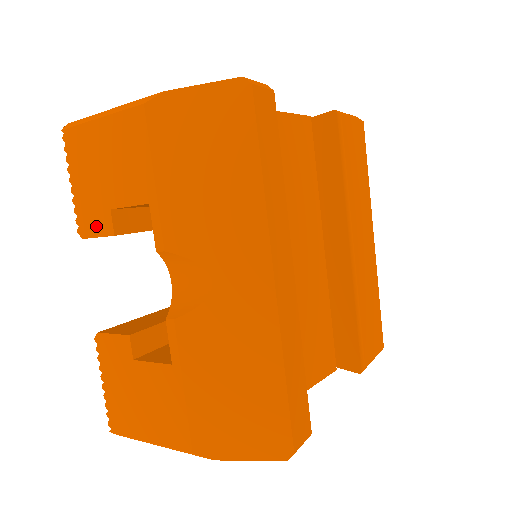
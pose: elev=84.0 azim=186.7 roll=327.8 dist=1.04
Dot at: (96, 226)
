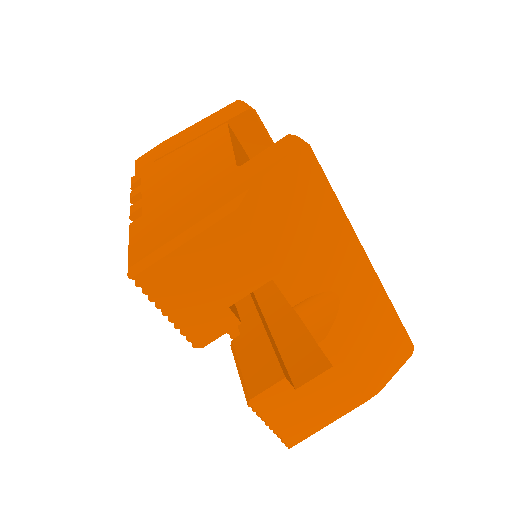
Dot at: (216, 329)
